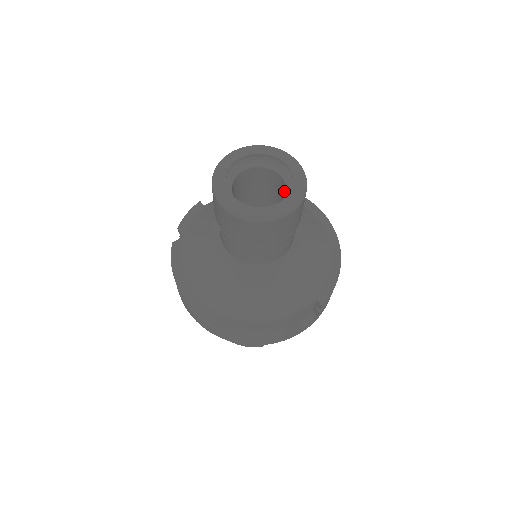
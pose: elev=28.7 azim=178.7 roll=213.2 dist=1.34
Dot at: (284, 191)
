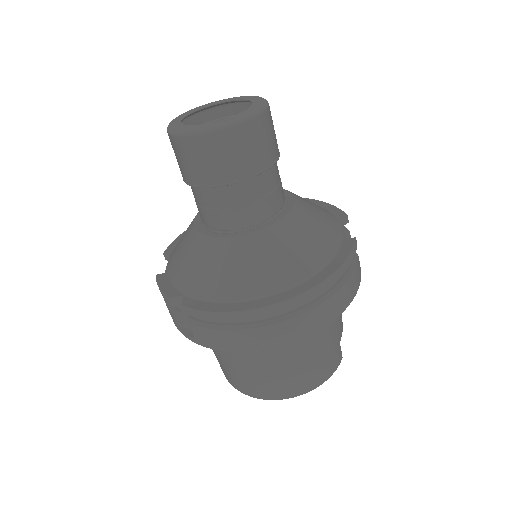
Dot at: occluded
